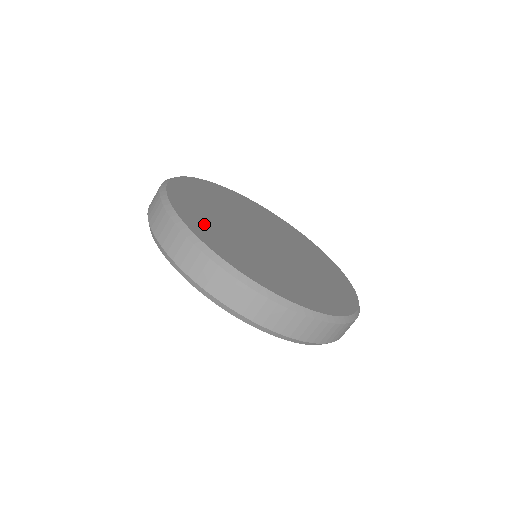
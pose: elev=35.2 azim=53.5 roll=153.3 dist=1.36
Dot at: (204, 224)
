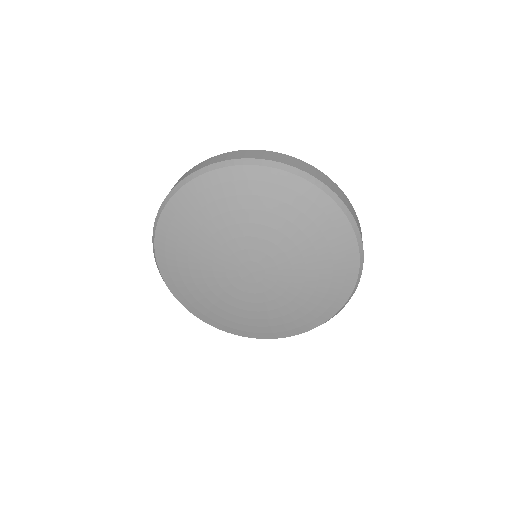
Dot at: occluded
